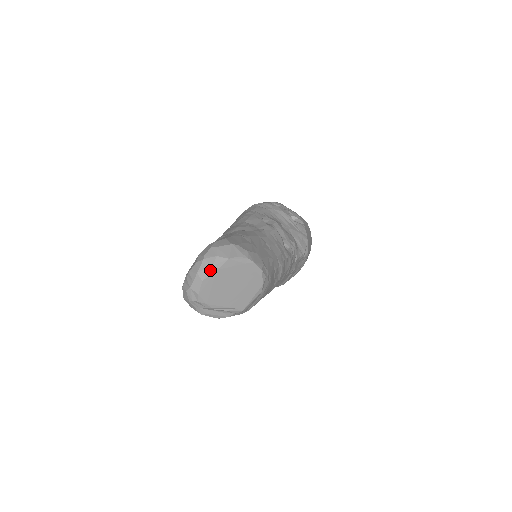
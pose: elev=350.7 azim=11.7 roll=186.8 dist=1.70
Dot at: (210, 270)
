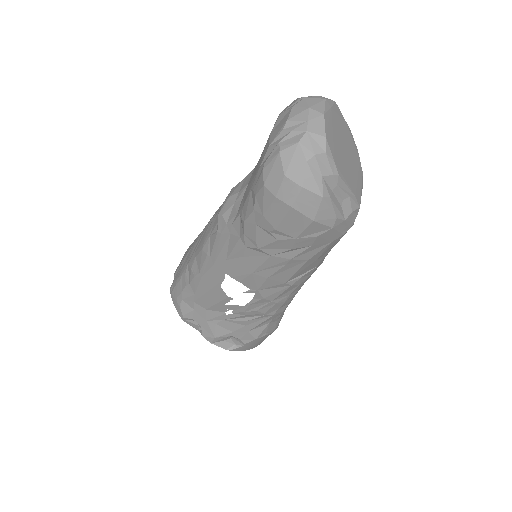
Dot at: (325, 104)
